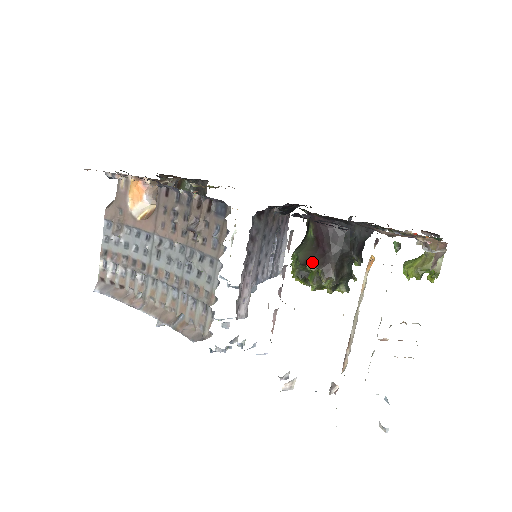
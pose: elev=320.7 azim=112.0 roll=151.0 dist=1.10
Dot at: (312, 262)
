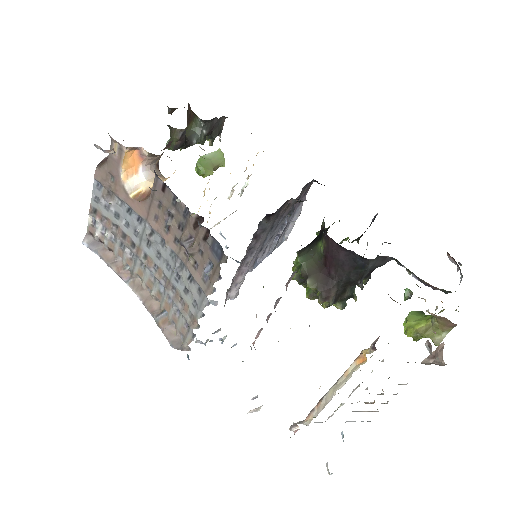
Dot at: (313, 280)
